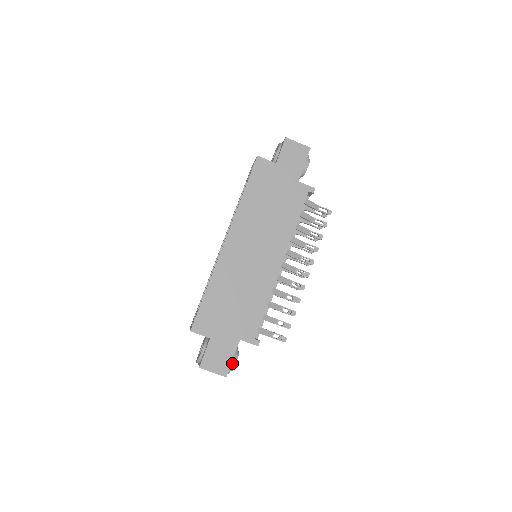
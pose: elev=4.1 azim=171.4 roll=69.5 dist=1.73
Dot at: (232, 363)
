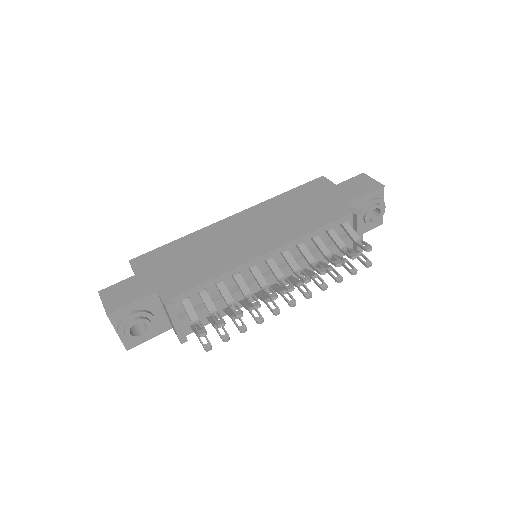
Dot at: (129, 314)
